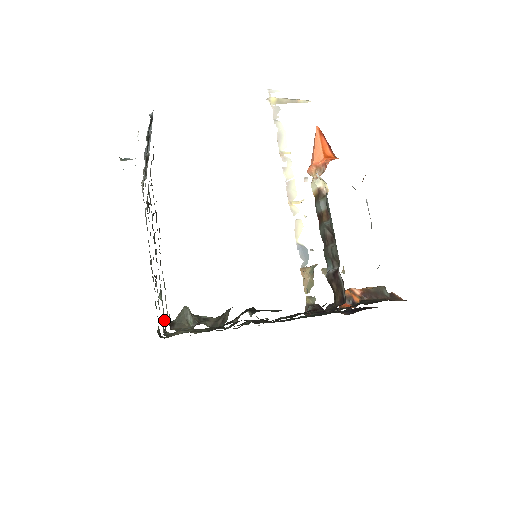
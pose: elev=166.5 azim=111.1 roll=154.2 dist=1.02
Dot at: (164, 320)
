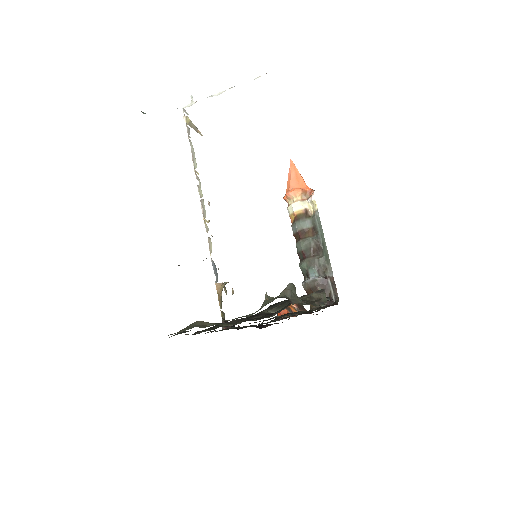
Dot at: occluded
